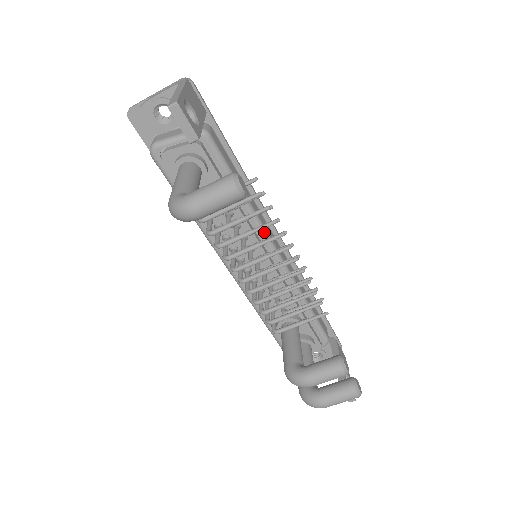
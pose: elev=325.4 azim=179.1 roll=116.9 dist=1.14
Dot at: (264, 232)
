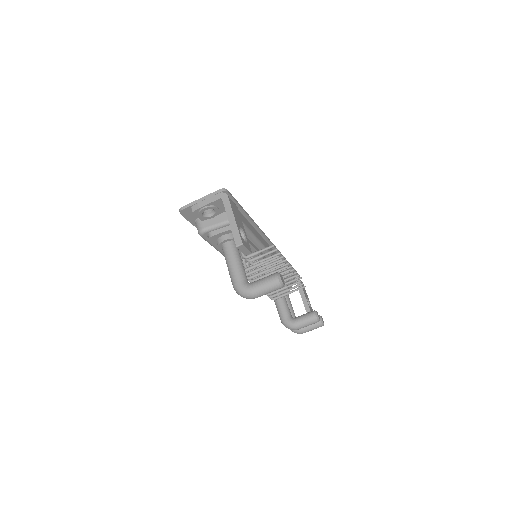
Dot at: (266, 251)
